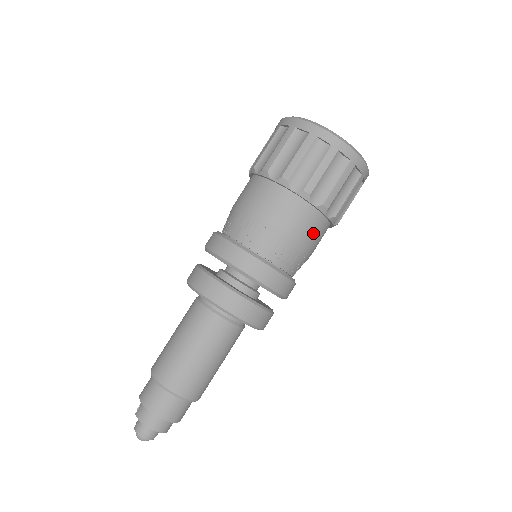
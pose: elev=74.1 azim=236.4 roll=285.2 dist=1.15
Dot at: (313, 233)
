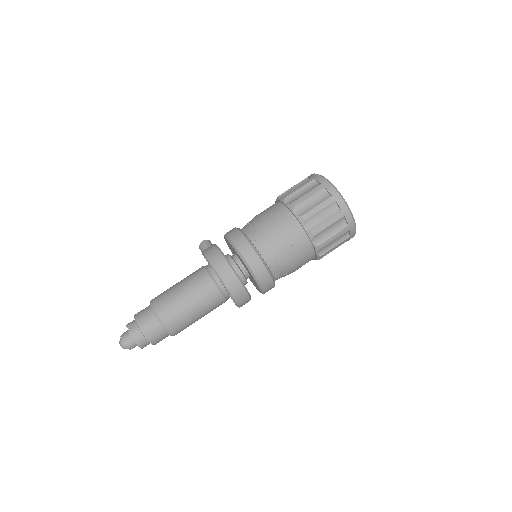
Dot at: occluded
